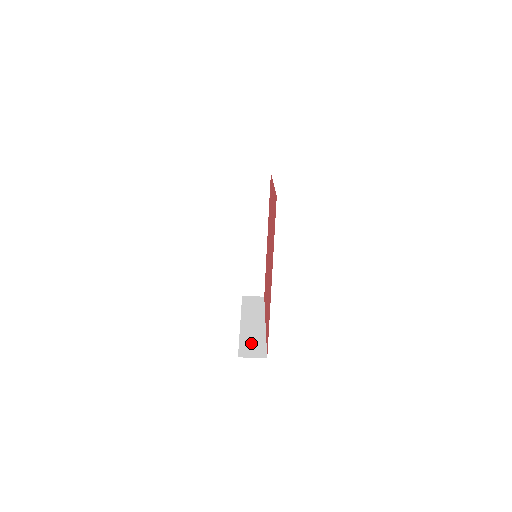
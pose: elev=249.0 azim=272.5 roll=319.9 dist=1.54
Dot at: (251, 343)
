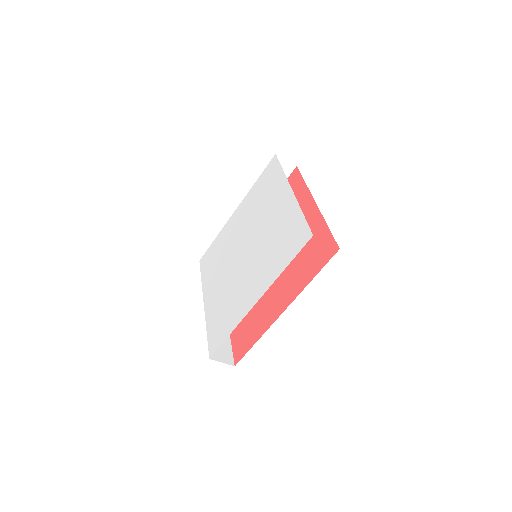
Dot at: occluded
